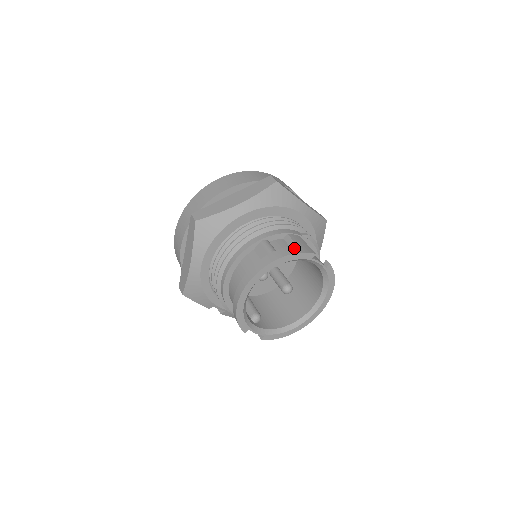
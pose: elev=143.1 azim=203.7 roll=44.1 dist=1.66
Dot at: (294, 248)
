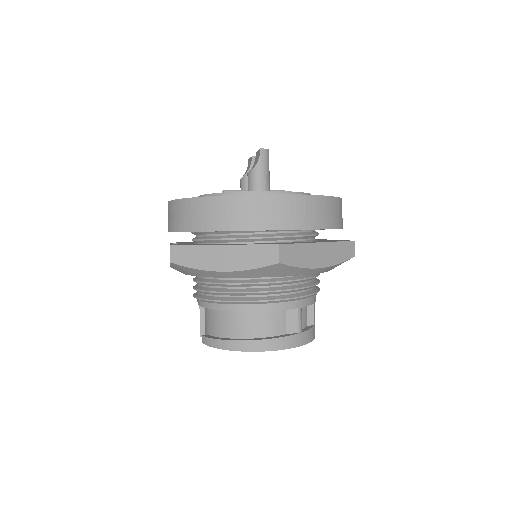
Dot at: (313, 332)
